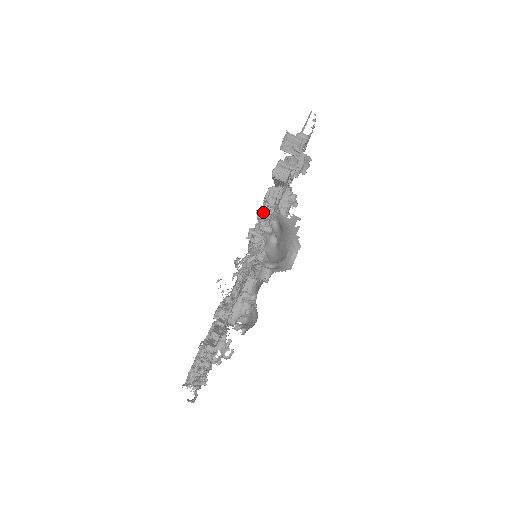
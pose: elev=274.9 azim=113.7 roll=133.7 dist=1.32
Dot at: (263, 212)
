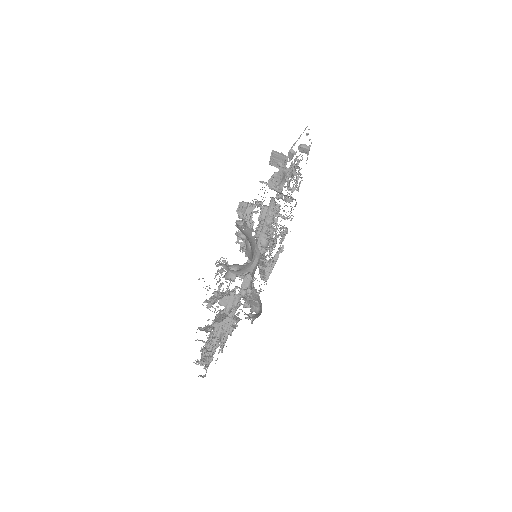
Dot at: (237, 223)
